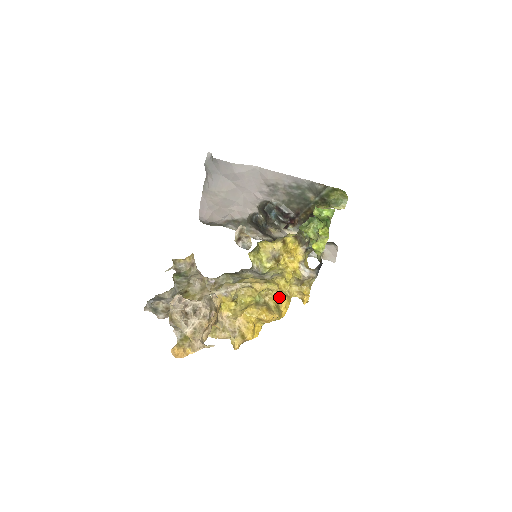
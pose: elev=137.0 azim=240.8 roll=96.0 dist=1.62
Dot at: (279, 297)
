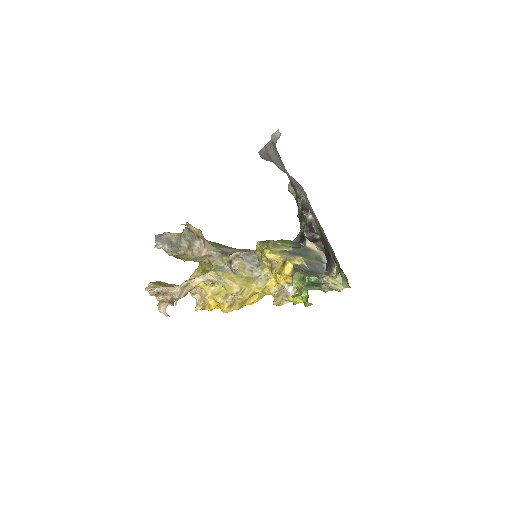
Dot at: (250, 296)
